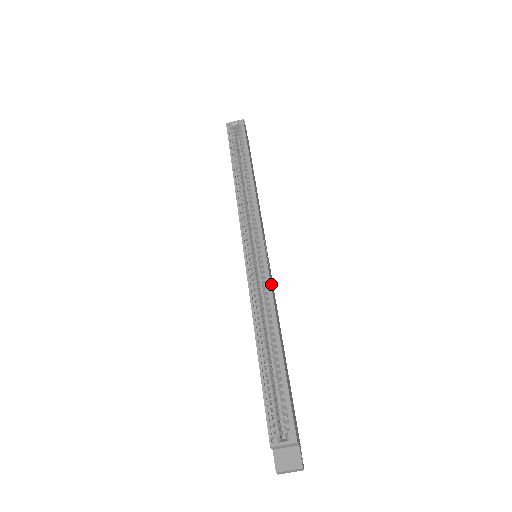
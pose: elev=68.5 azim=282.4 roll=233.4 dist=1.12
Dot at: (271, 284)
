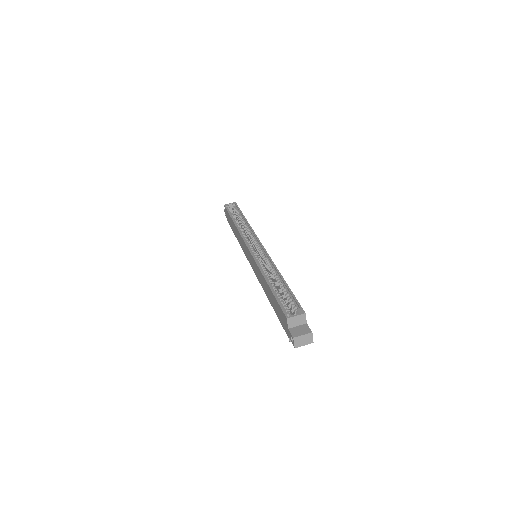
Dot at: occluded
